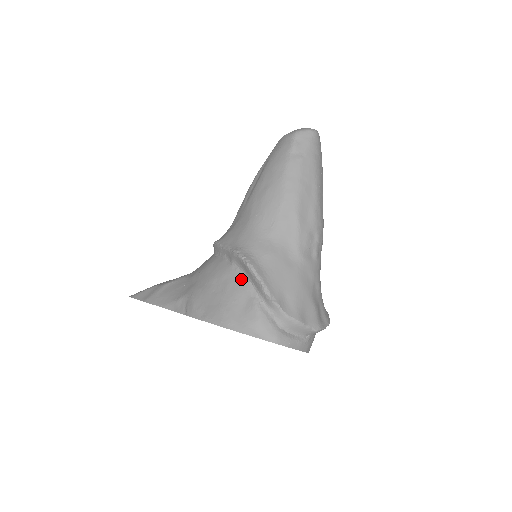
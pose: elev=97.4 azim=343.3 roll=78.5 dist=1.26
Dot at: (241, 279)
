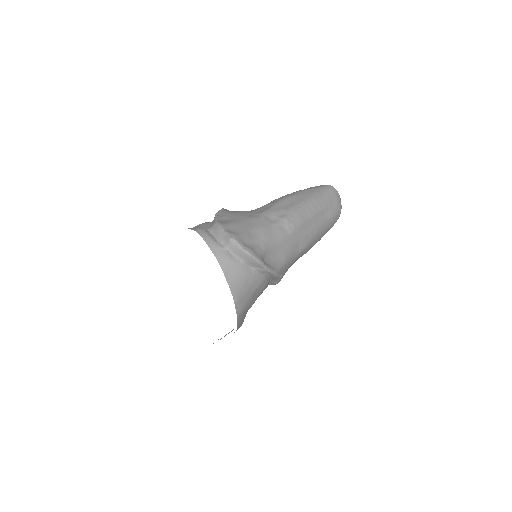
Dot at: occluded
